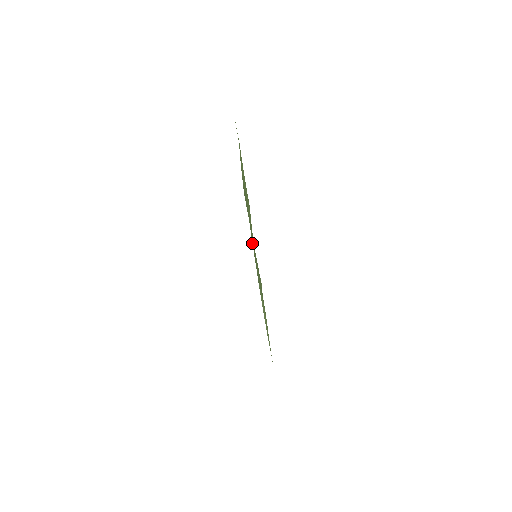
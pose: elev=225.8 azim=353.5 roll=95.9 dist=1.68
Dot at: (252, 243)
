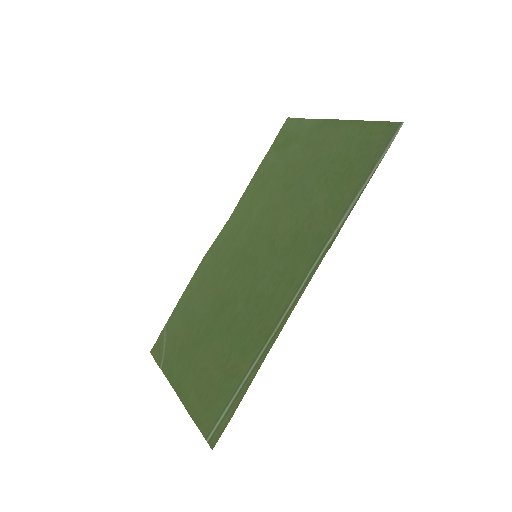
Dot at: (370, 178)
